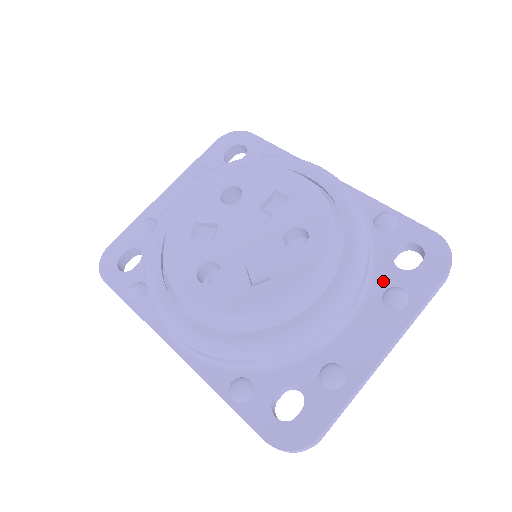
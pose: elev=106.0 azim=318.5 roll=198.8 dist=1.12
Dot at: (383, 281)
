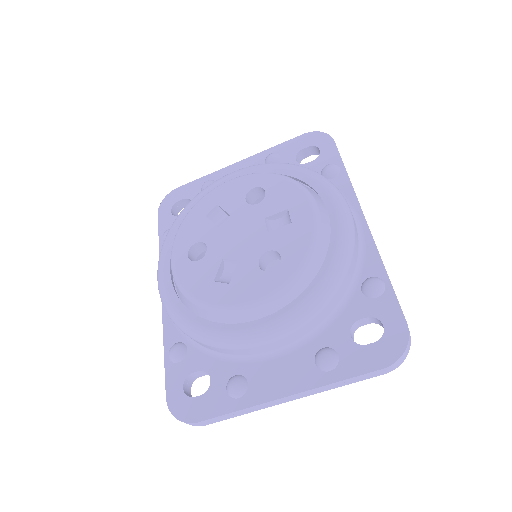
Dot at: (329, 338)
